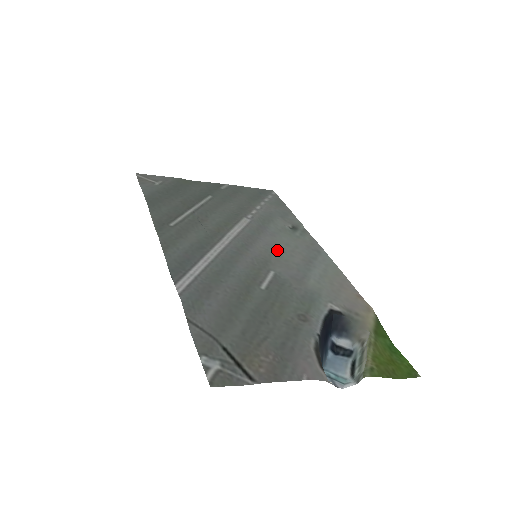
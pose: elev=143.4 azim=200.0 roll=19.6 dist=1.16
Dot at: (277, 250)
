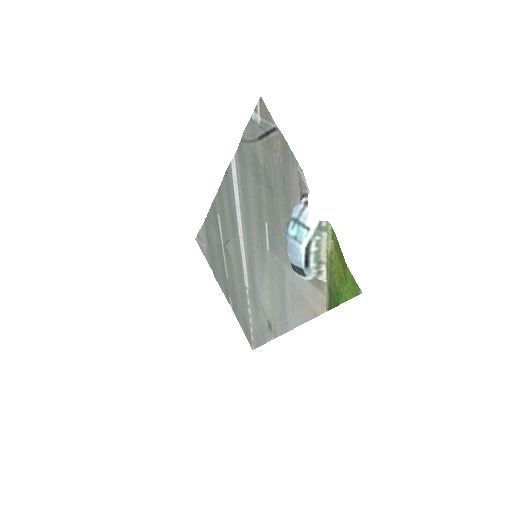
Dot at: (266, 280)
